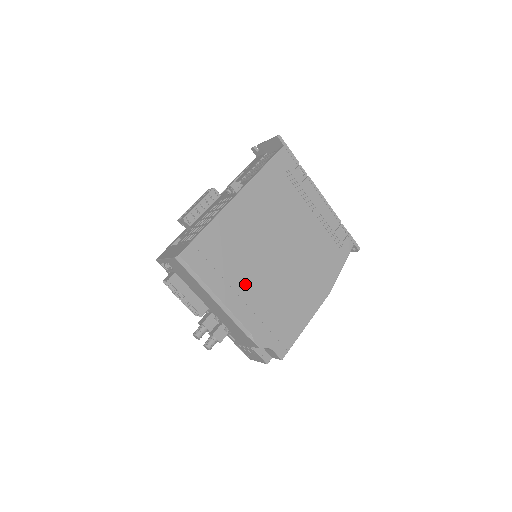
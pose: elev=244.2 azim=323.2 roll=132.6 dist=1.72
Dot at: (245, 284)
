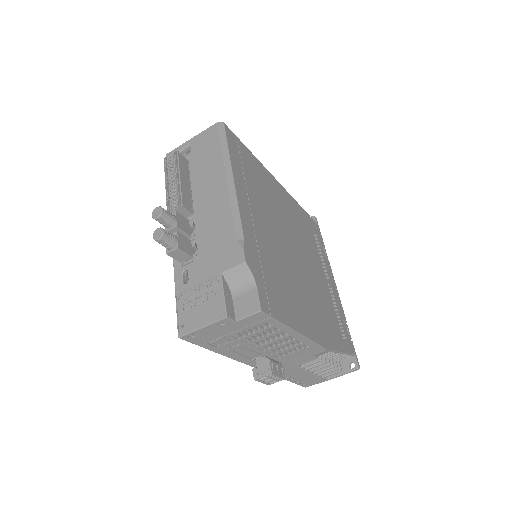
Dot at: (259, 213)
